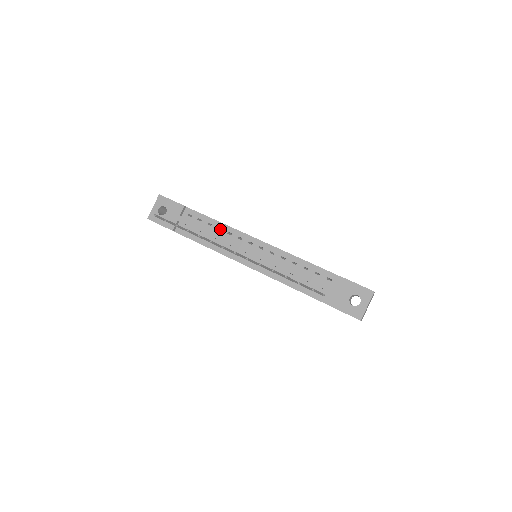
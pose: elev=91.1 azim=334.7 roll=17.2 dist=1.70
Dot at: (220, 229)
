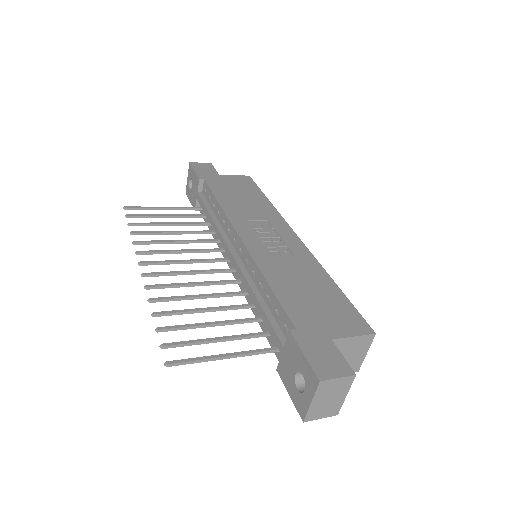
Dot at: occluded
